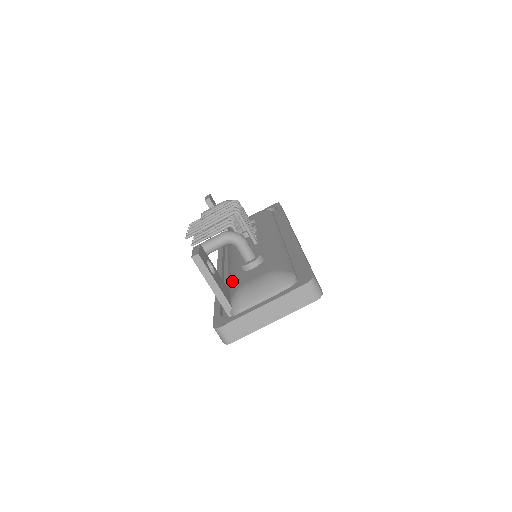
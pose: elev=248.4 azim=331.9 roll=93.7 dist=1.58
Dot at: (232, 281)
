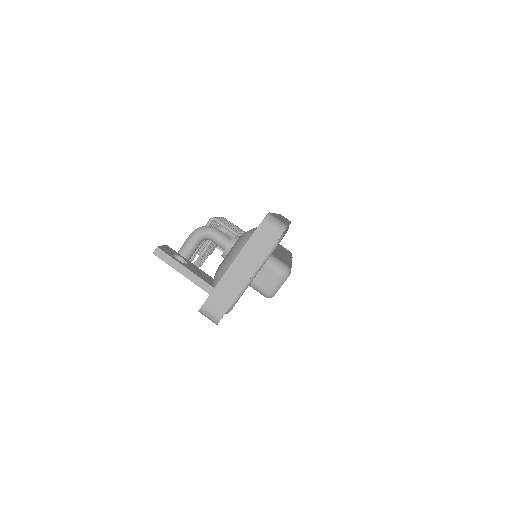
Dot at: occluded
